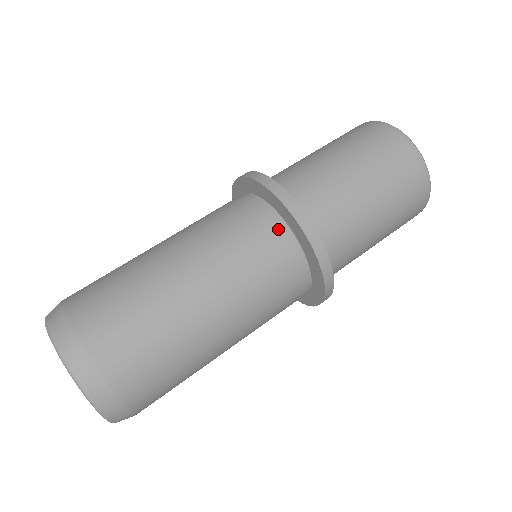
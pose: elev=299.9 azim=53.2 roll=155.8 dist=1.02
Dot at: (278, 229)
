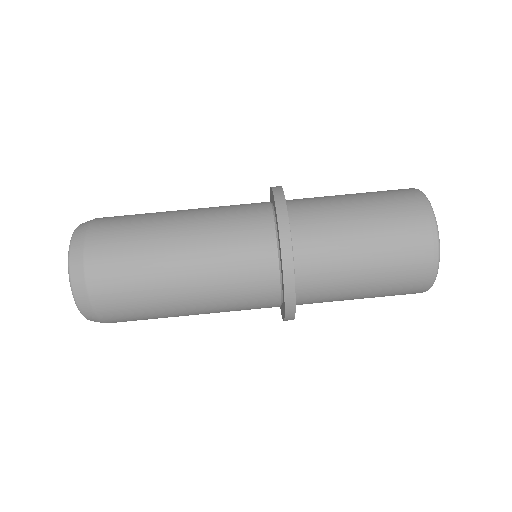
Dot at: (272, 304)
